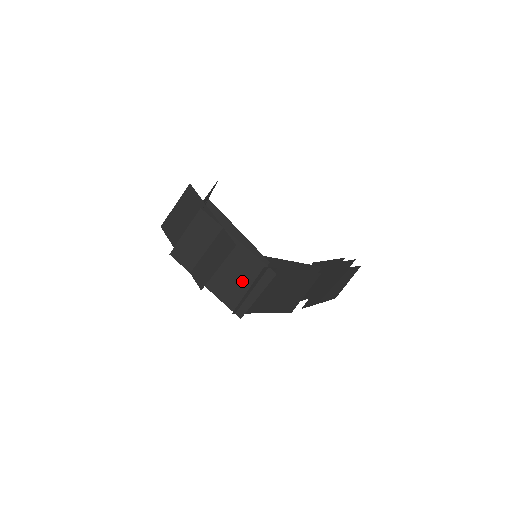
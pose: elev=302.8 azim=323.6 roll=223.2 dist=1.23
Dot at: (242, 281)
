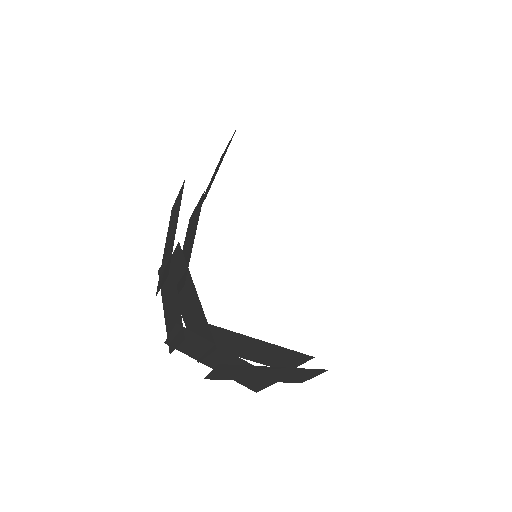
Dot at: (293, 376)
